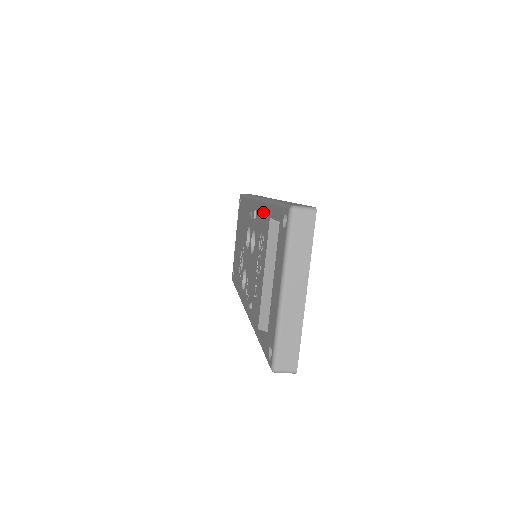
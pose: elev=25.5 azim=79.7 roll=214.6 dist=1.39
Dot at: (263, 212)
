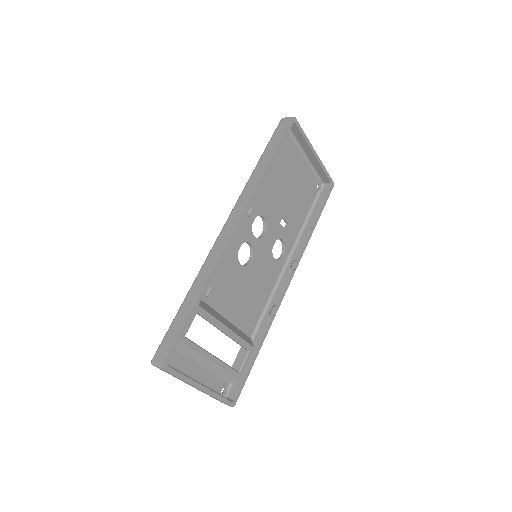
Dot at: occluded
